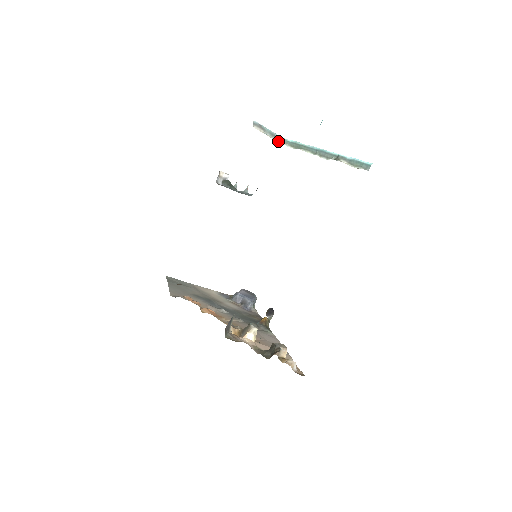
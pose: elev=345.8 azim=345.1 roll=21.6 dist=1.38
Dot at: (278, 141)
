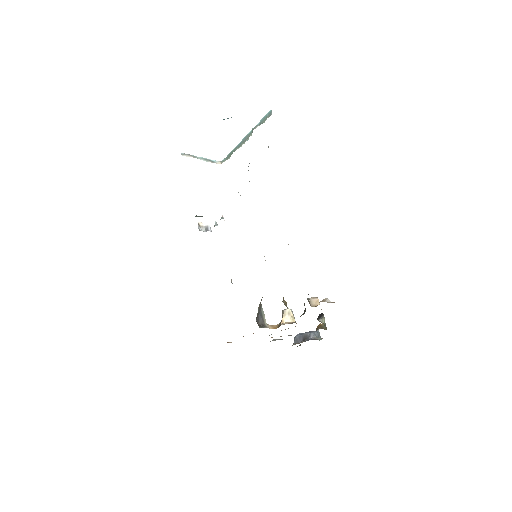
Dot at: occluded
